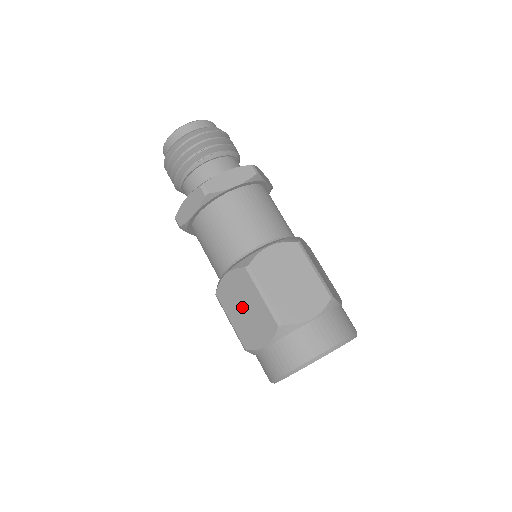
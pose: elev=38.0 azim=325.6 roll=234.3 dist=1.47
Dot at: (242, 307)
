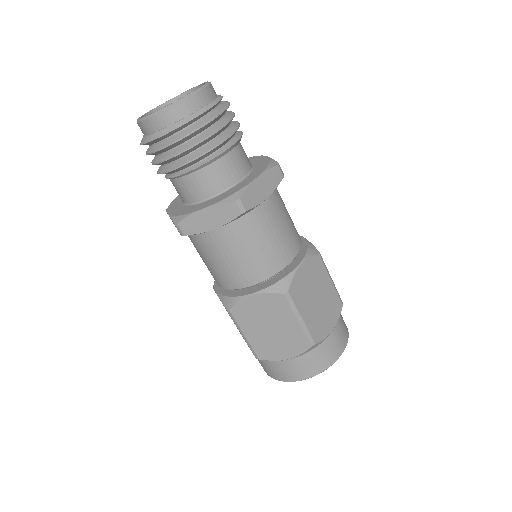
Dot at: (267, 326)
